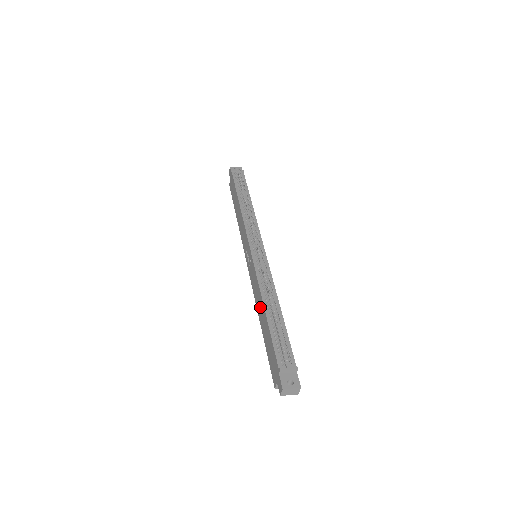
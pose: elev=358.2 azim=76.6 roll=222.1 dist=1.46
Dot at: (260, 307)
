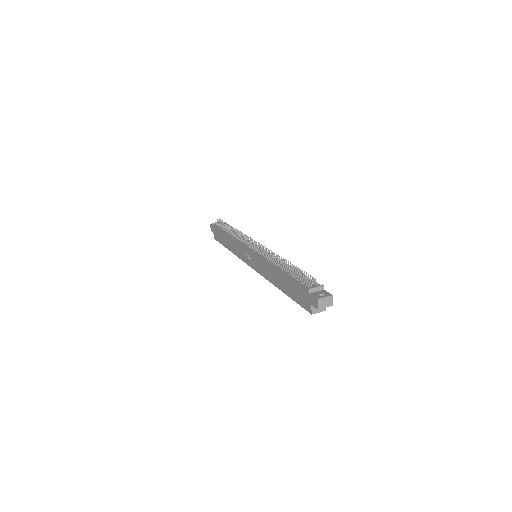
Dot at: (274, 276)
